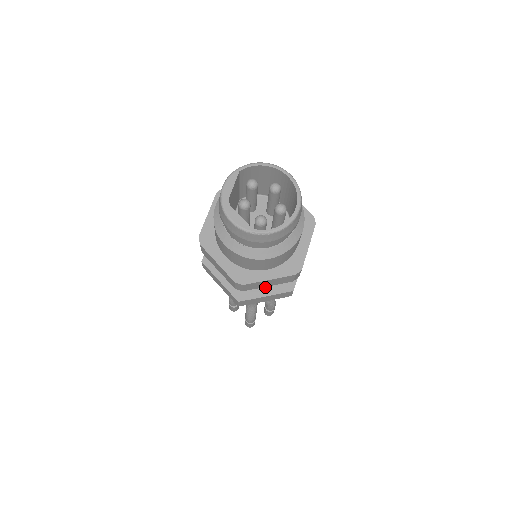
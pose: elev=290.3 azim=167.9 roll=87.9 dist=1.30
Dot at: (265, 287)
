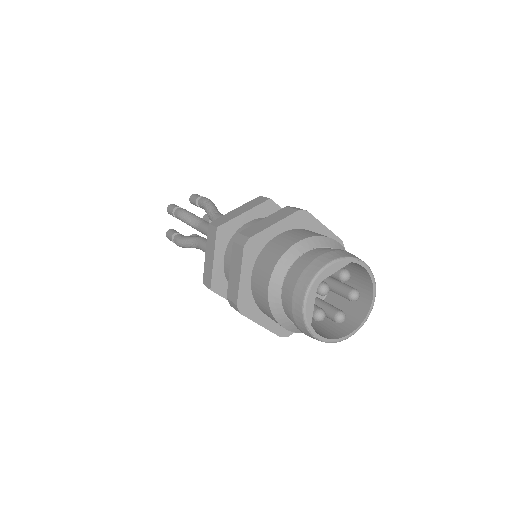
Dot at: occluded
